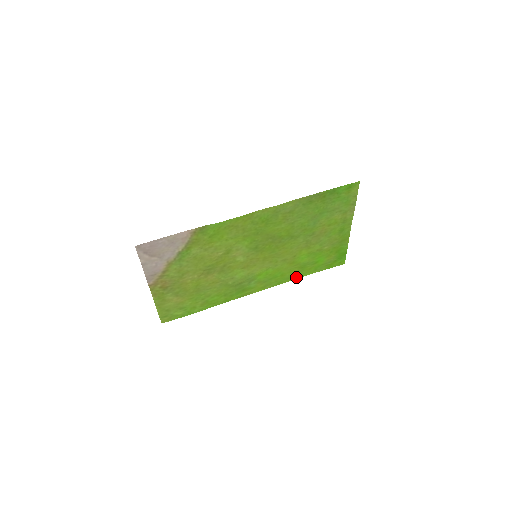
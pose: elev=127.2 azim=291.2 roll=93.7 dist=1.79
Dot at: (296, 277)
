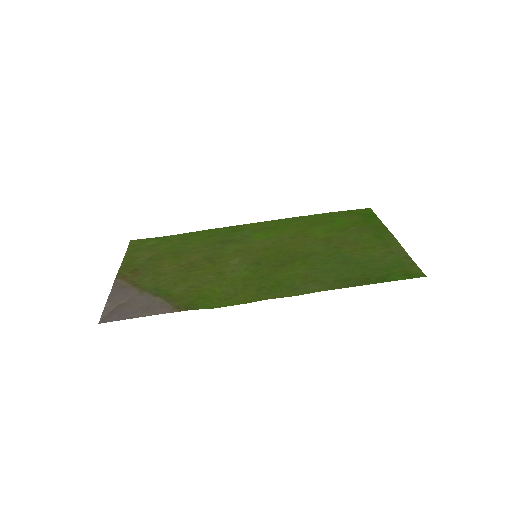
Dot at: (303, 217)
